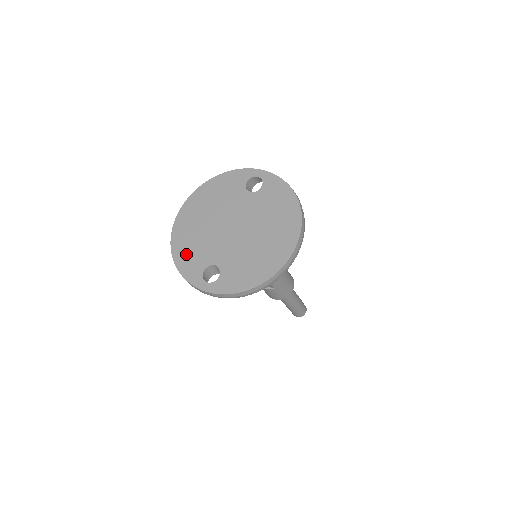
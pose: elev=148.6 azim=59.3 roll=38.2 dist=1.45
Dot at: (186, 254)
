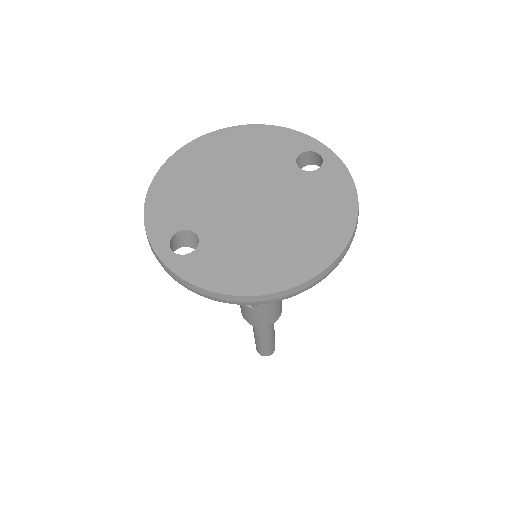
Dot at: (167, 198)
